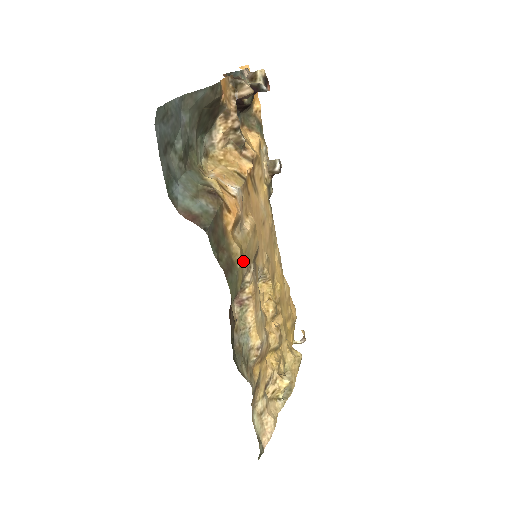
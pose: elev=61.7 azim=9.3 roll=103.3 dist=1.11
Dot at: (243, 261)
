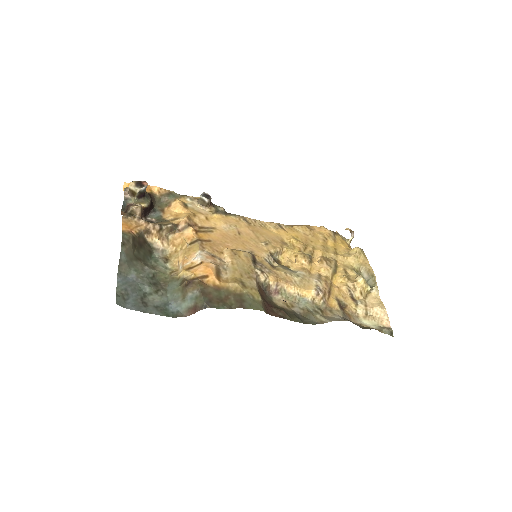
Dot at: (246, 282)
